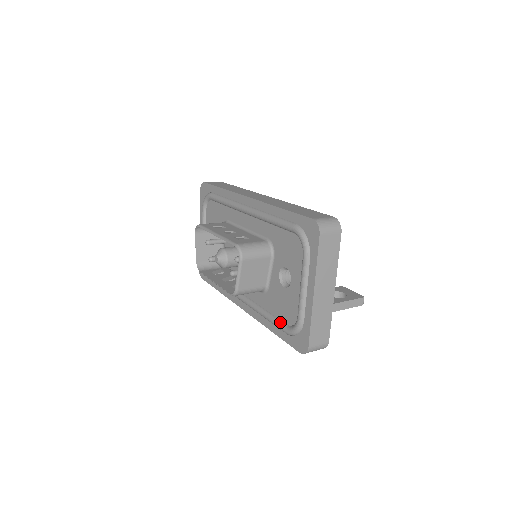
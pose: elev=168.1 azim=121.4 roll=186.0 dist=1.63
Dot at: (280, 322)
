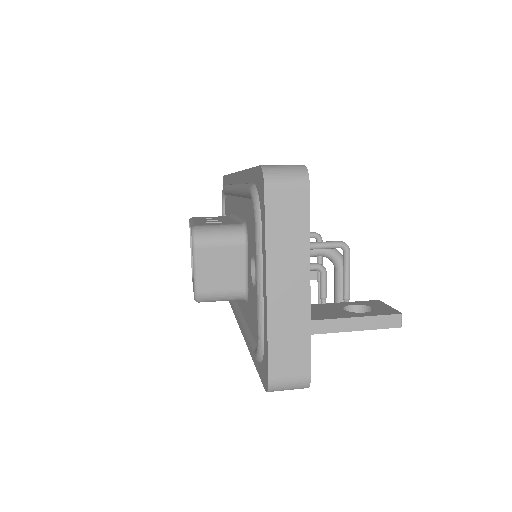
Dot at: (253, 342)
